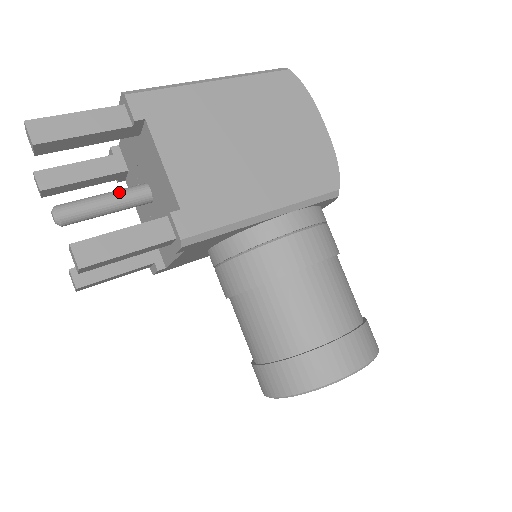
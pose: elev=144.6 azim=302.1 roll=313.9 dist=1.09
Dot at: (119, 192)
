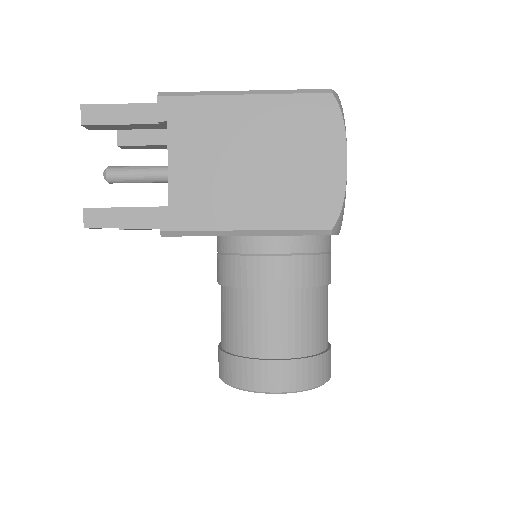
Dot at: (156, 168)
